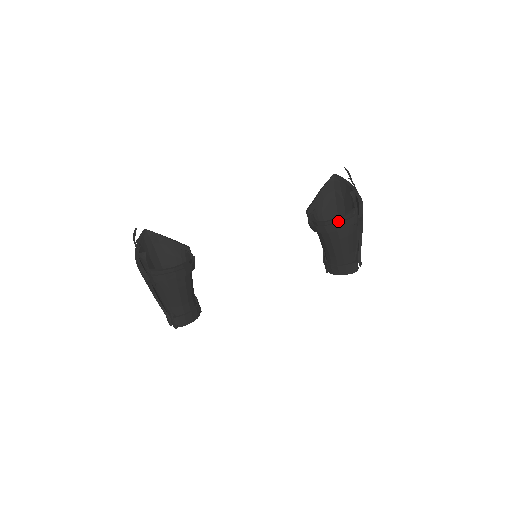
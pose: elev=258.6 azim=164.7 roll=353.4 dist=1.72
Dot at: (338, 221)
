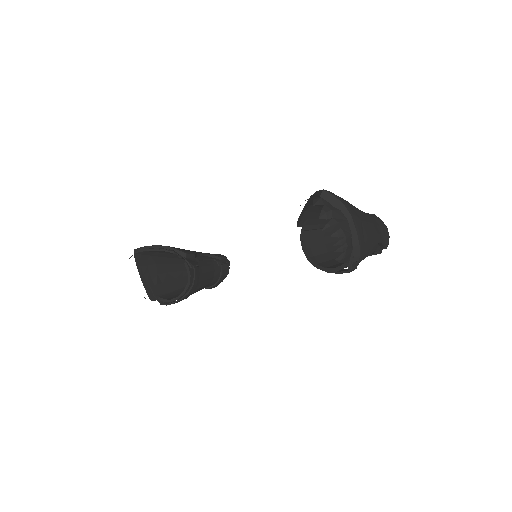
Dot at: (330, 271)
